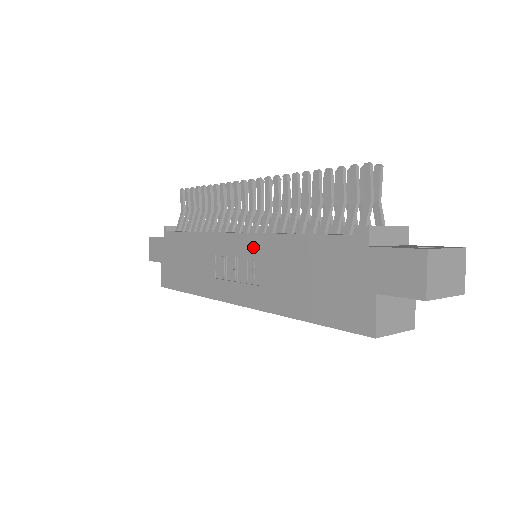
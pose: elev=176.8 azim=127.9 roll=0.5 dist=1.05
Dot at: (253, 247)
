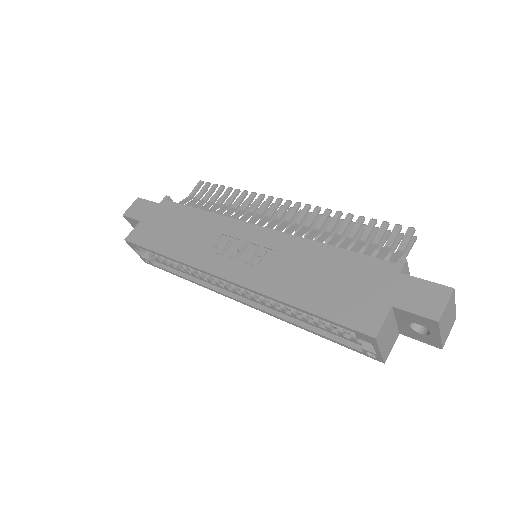
Dot at: (273, 240)
